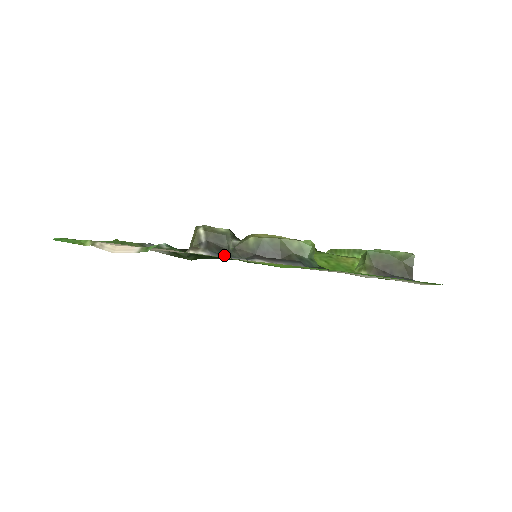
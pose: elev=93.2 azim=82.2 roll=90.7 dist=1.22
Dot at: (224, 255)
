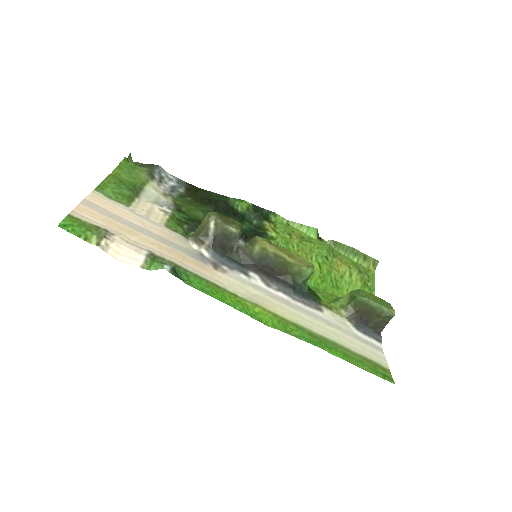
Dot at: (225, 256)
